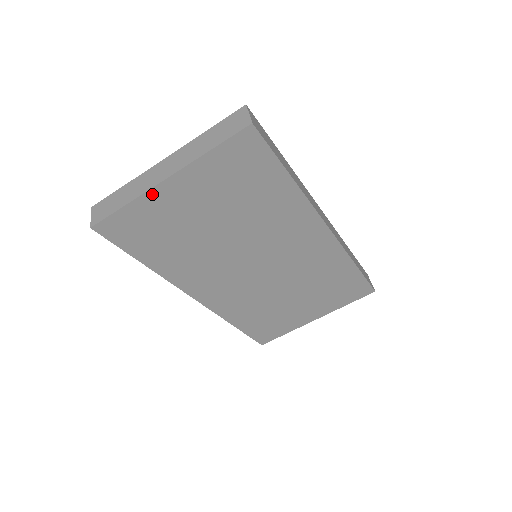
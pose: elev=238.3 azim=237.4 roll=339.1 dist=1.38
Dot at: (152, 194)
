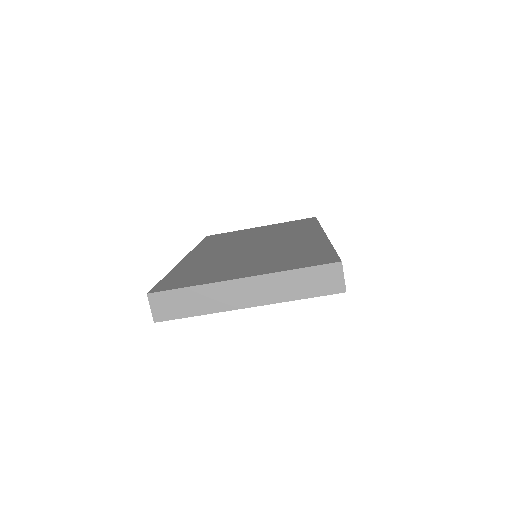
Dot at: (227, 309)
